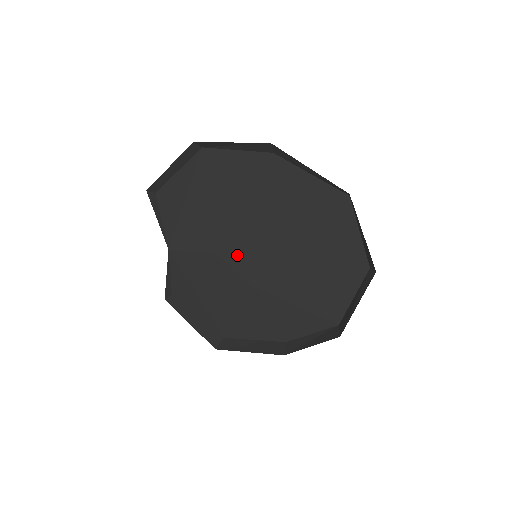
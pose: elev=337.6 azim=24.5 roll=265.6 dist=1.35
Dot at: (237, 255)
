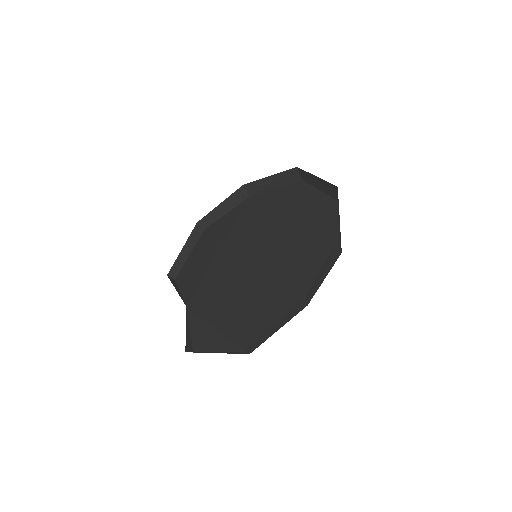
Dot at: (242, 268)
